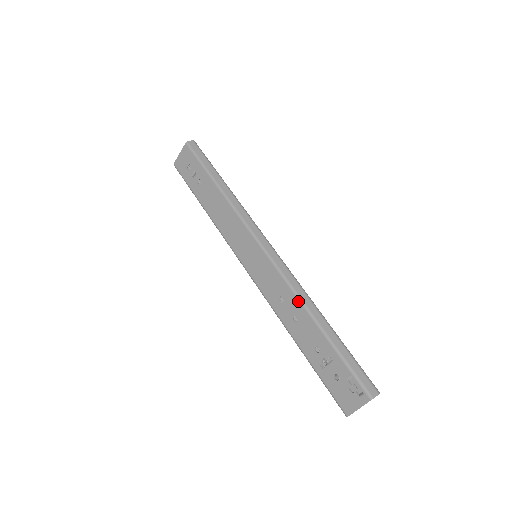
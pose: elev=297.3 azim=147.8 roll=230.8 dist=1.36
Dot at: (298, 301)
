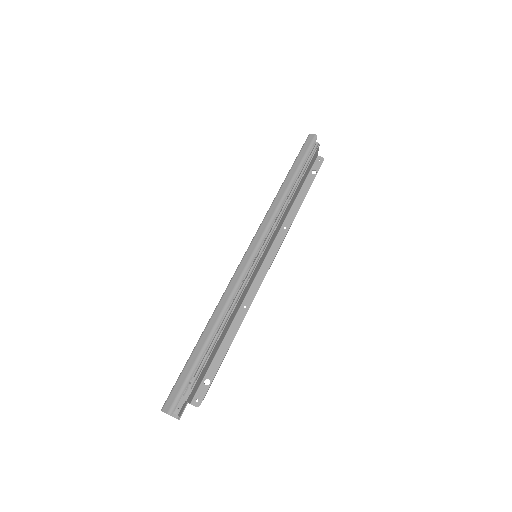
Dot at: (217, 305)
